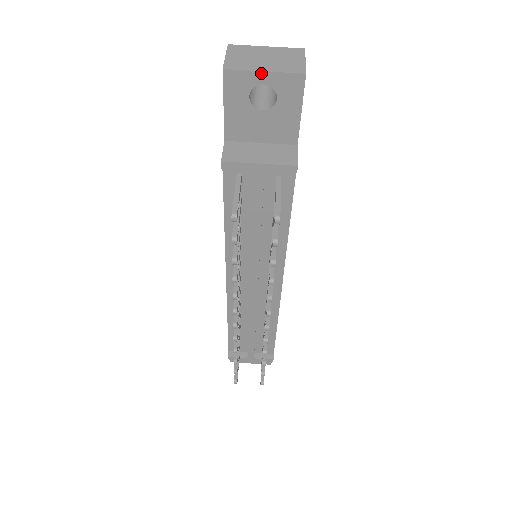
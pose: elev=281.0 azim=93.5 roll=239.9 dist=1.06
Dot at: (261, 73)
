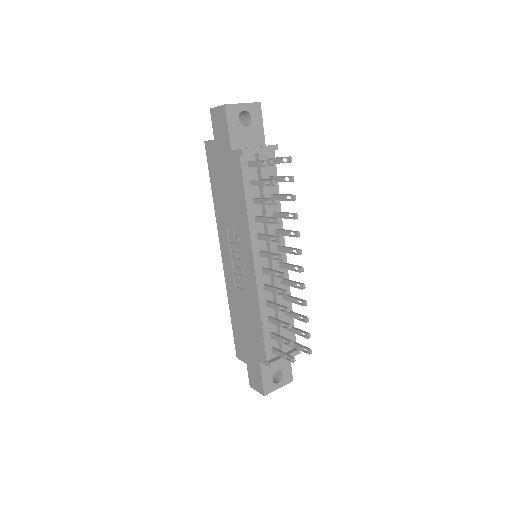
Dot at: (242, 104)
